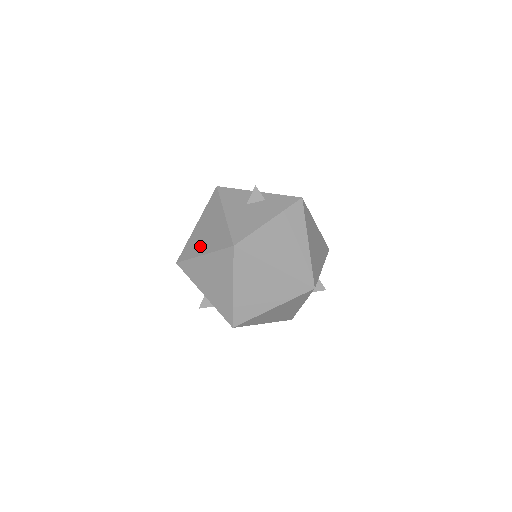
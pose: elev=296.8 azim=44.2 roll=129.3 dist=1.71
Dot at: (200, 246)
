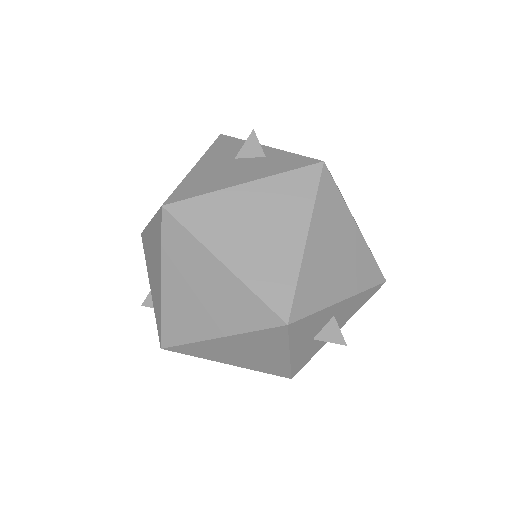
Dot at: occluded
